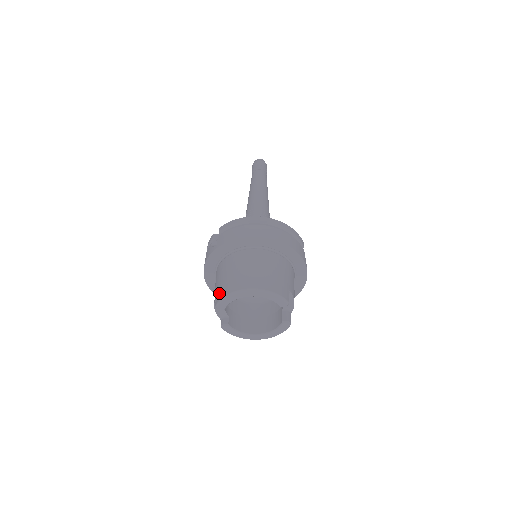
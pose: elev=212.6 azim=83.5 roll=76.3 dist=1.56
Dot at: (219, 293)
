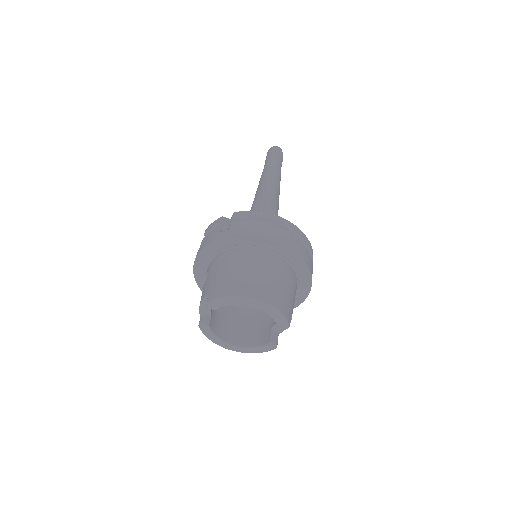
Dot at: (216, 290)
